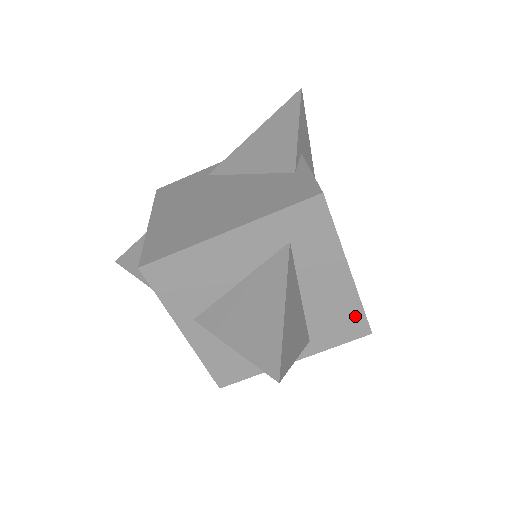
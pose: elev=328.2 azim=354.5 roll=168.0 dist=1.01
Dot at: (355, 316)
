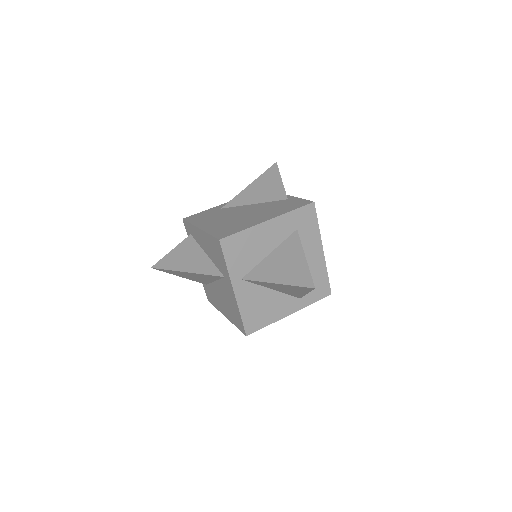
Dot at: (324, 281)
